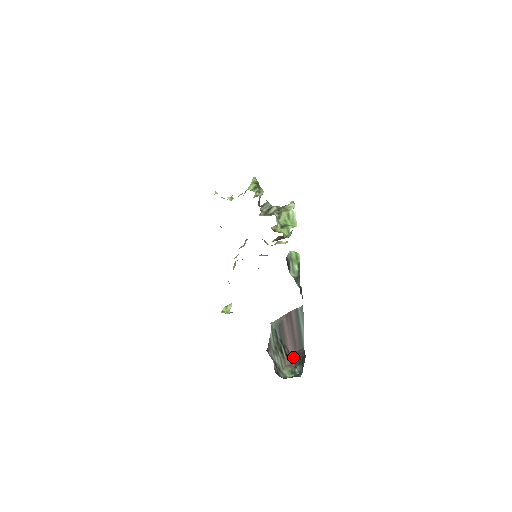
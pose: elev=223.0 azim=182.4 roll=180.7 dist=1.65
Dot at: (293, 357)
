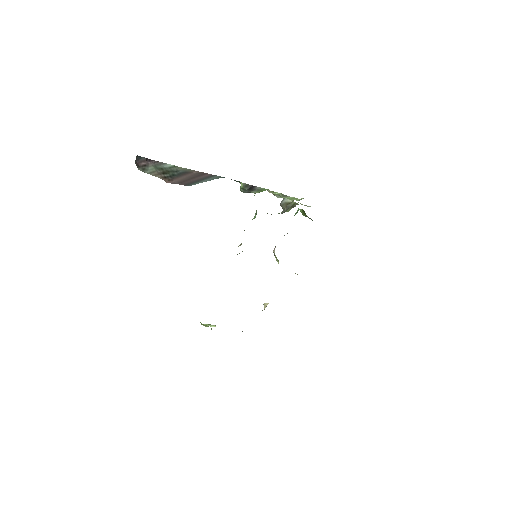
Dot at: occluded
